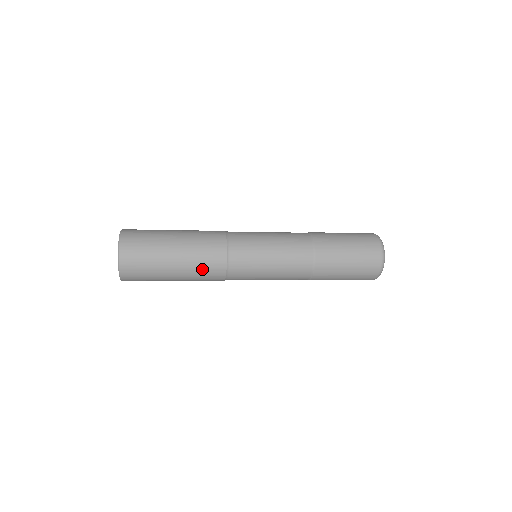
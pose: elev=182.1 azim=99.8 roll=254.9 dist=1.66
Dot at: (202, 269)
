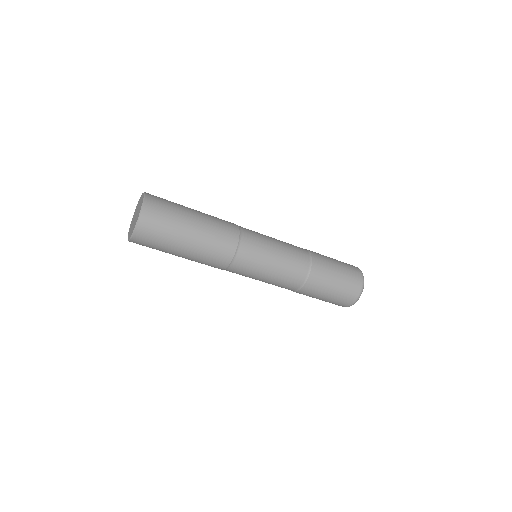
Dot at: (219, 224)
